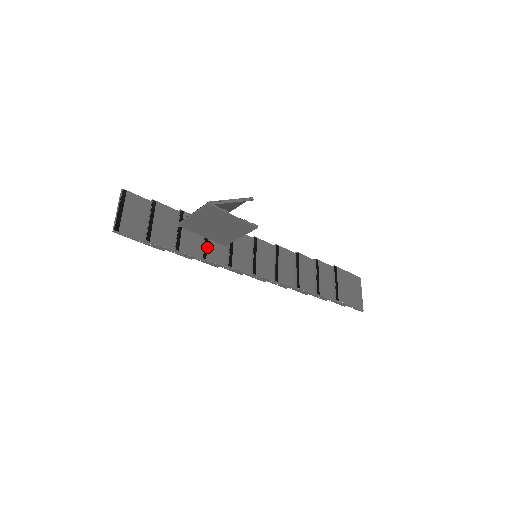
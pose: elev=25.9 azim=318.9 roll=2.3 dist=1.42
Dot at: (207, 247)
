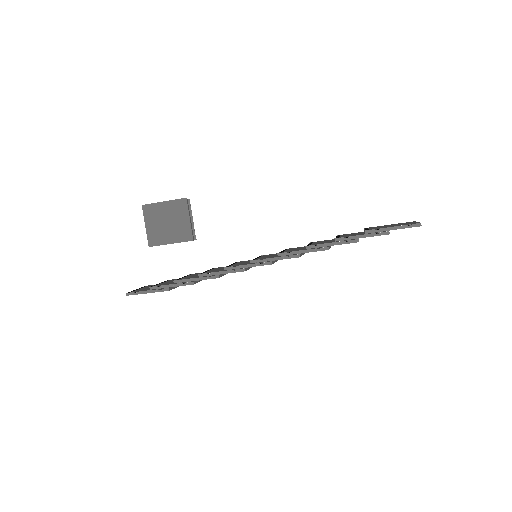
Dot at: occluded
